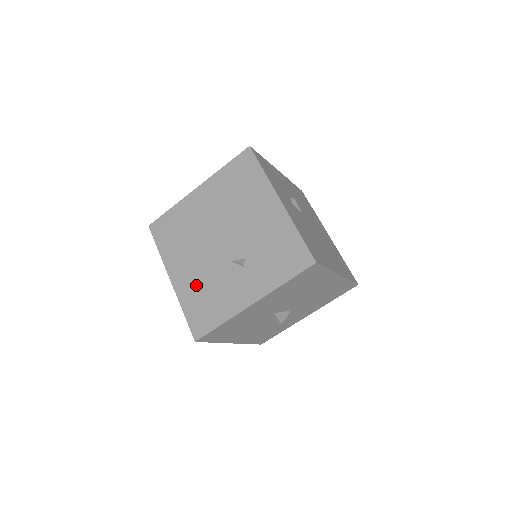
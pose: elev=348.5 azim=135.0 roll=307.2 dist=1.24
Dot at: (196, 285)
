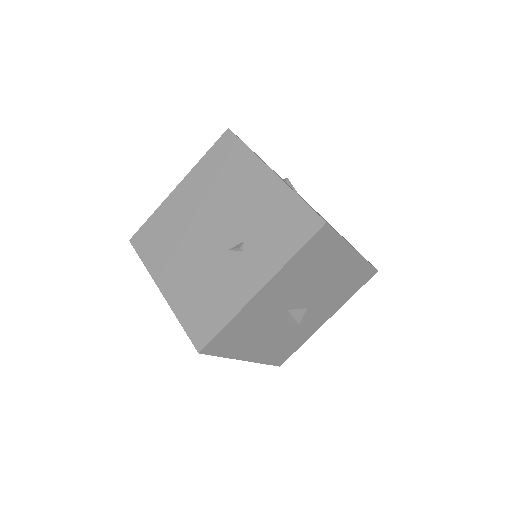
Dot at: (191, 288)
